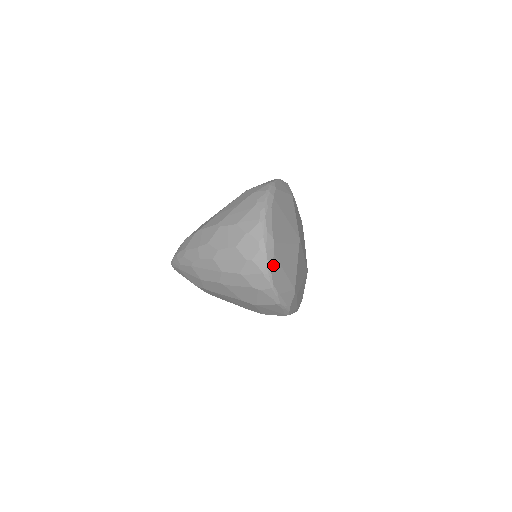
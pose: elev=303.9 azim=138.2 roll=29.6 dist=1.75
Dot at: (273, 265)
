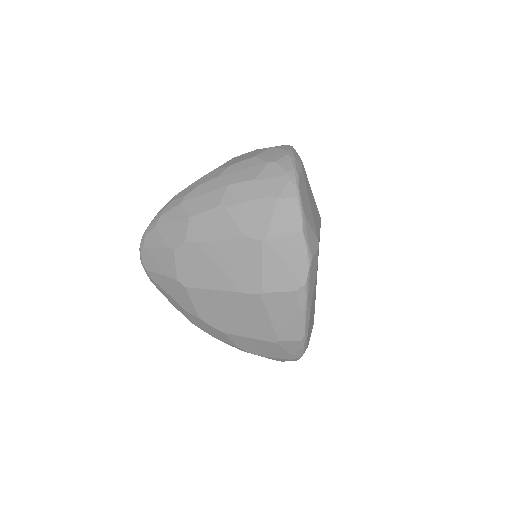
Dot at: (300, 176)
